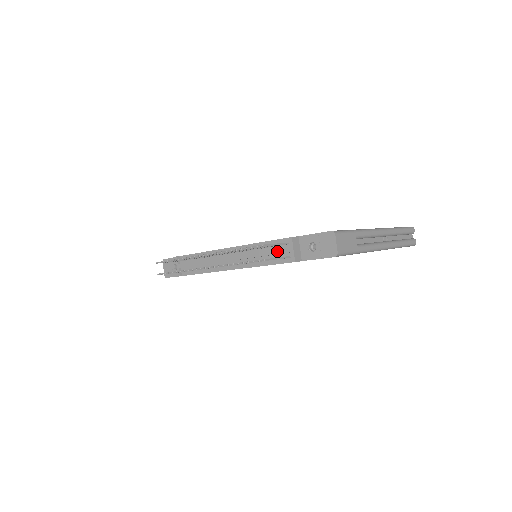
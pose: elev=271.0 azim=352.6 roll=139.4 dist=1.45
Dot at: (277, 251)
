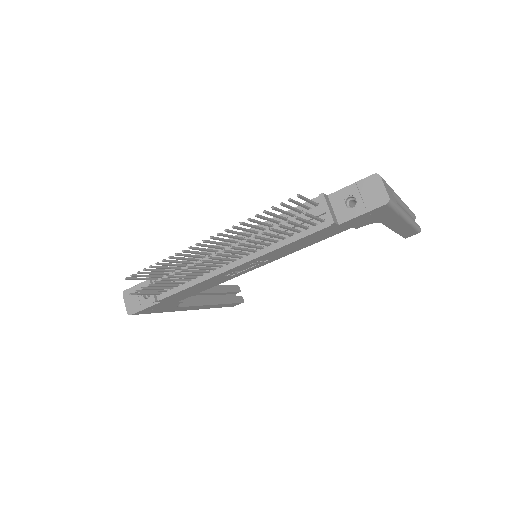
Dot at: (304, 217)
